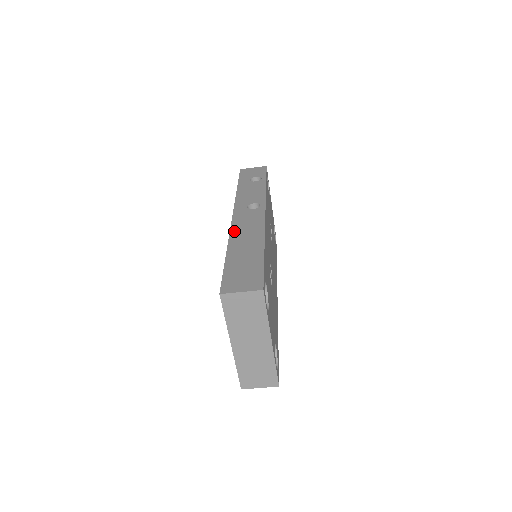
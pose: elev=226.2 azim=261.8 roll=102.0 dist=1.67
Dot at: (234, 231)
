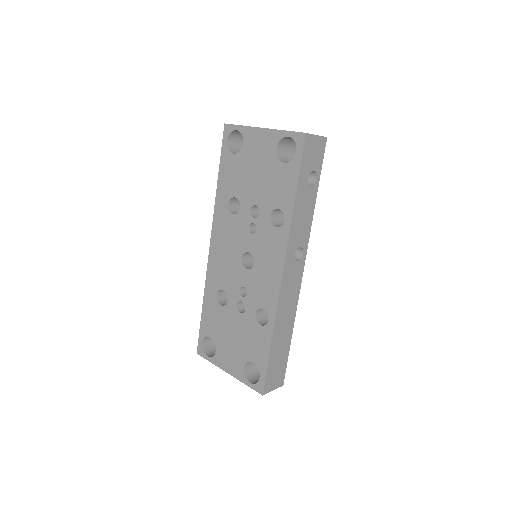
Dot at: (280, 306)
